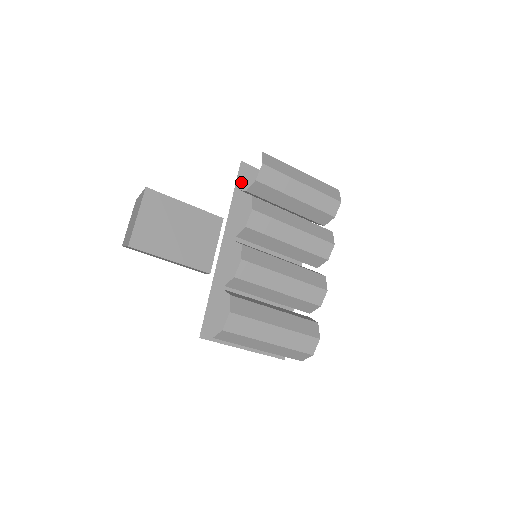
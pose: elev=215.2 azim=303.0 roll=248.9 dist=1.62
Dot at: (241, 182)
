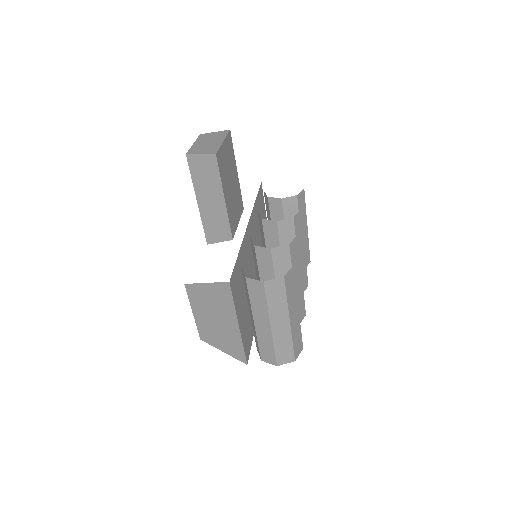
Dot at: (259, 195)
